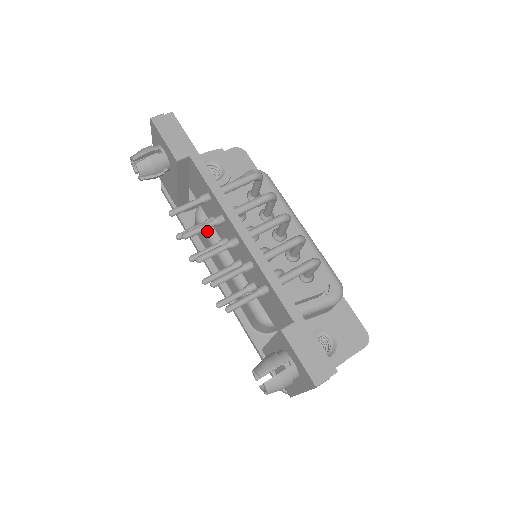
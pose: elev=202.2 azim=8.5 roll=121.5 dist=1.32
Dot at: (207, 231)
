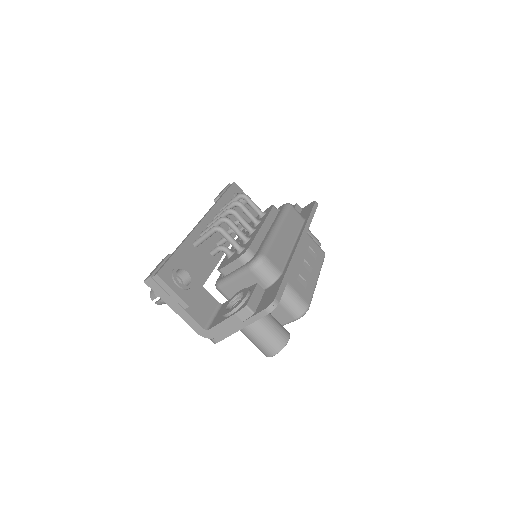
Dot at: occluded
